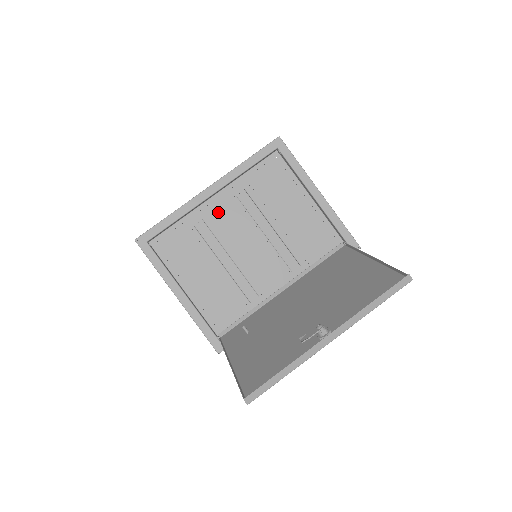
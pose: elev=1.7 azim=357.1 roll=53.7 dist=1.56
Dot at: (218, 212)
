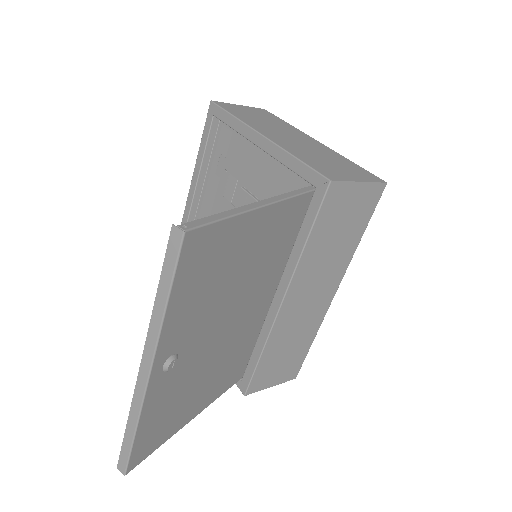
Dot at: occluded
